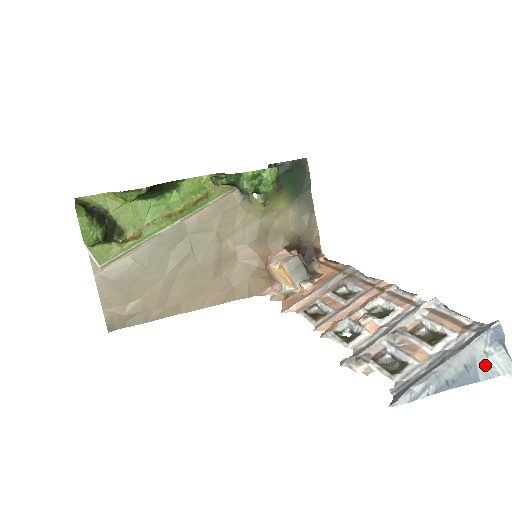
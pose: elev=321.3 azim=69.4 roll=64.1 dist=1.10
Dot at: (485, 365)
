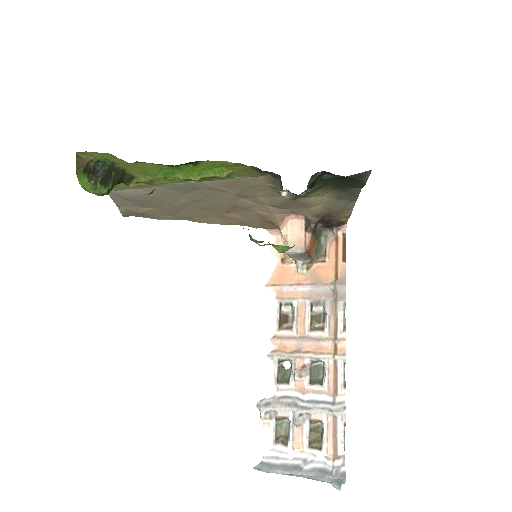
Dot at: (323, 480)
